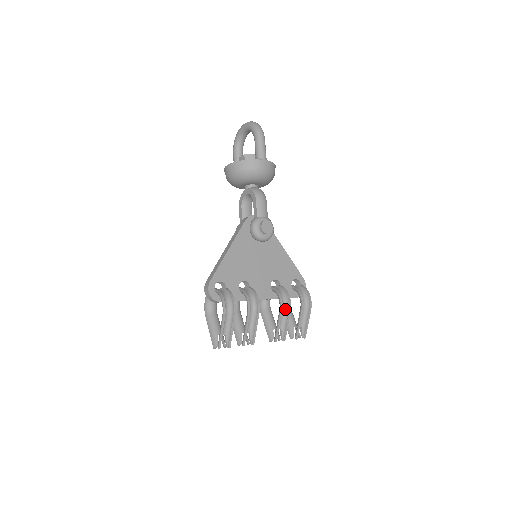
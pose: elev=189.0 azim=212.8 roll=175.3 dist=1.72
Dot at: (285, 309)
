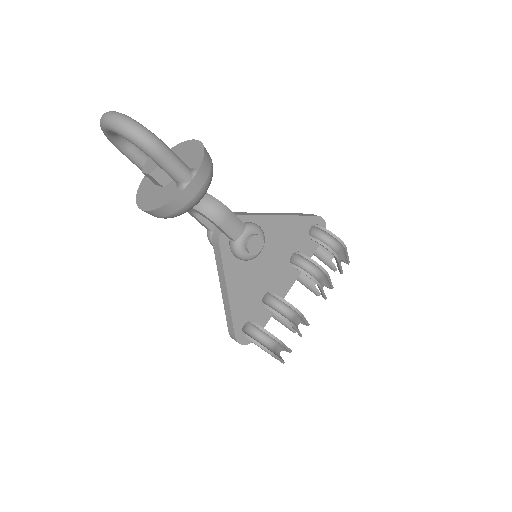
Dot at: (321, 277)
